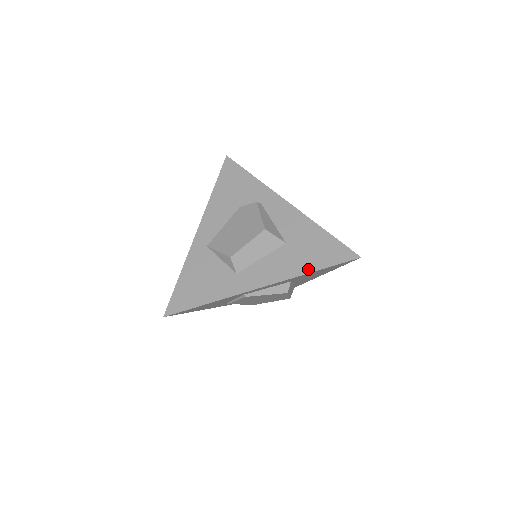
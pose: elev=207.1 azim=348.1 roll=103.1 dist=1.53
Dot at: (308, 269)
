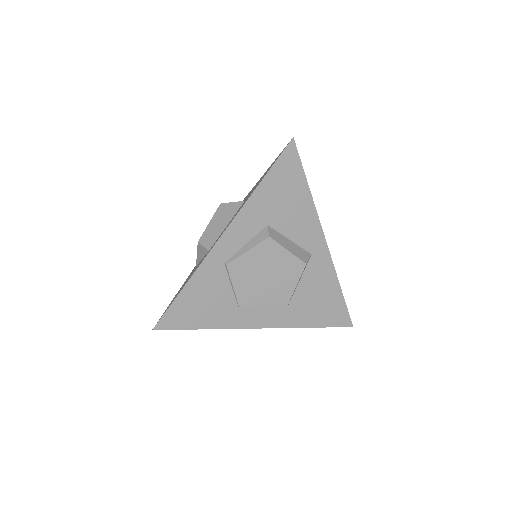
Dot at: (256, 187)
